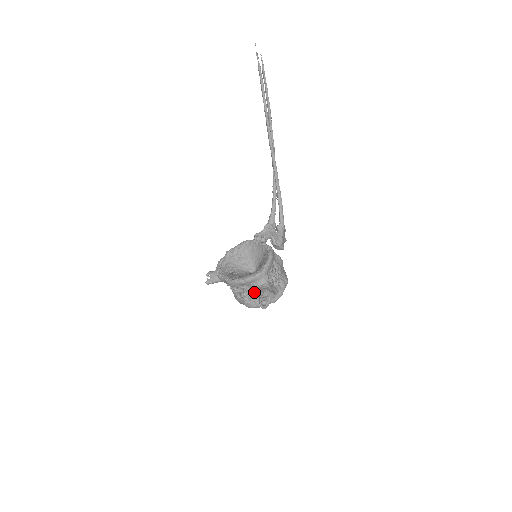
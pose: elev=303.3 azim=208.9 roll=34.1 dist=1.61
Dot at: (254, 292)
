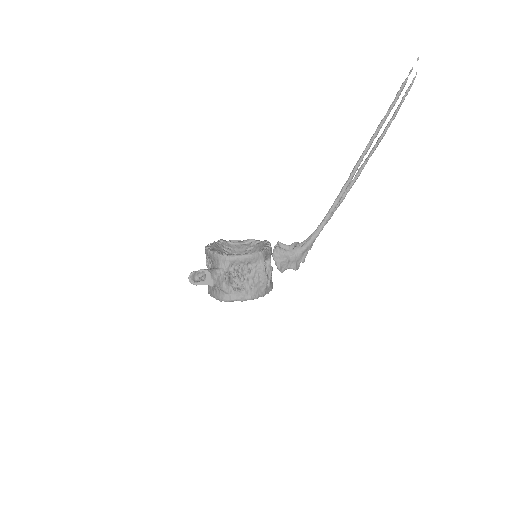
Dot at: occluded
